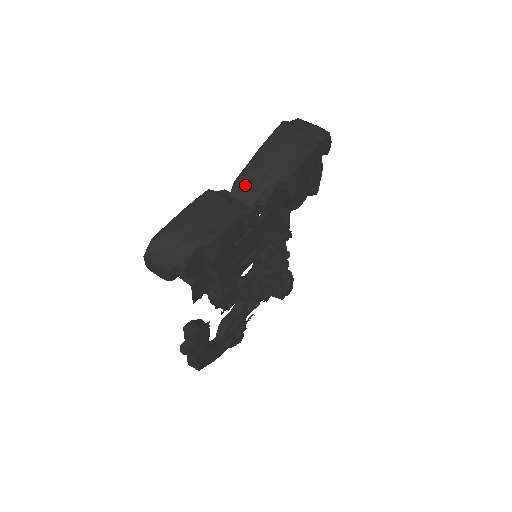
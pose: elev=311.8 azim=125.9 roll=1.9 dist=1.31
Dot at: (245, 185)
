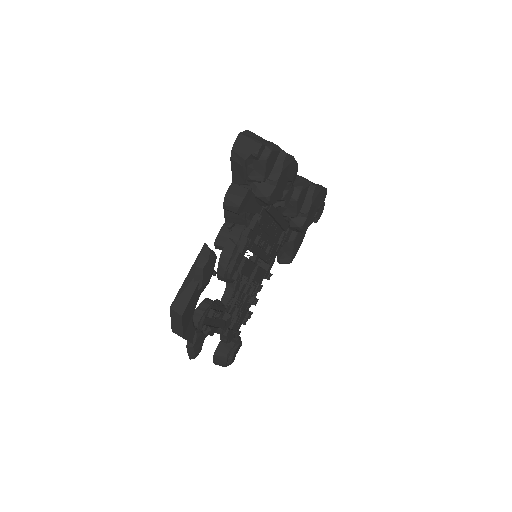
Dot at: occluded
